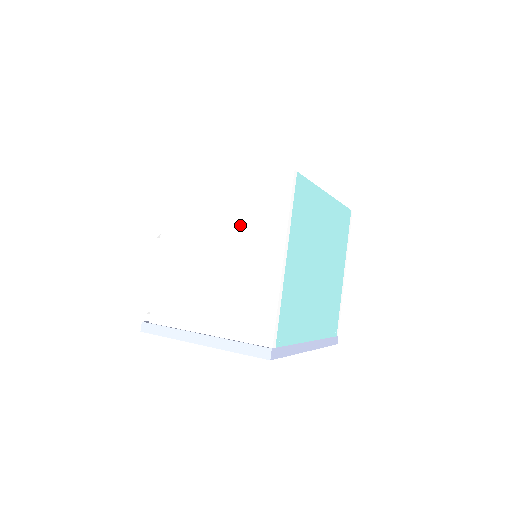
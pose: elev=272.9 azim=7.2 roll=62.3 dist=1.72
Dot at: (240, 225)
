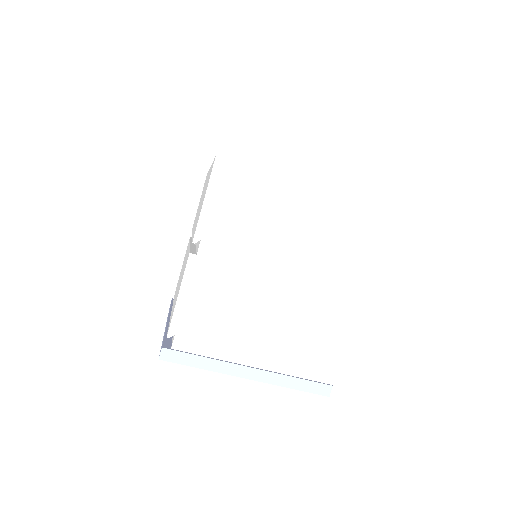
Dot at: (314, 253)
